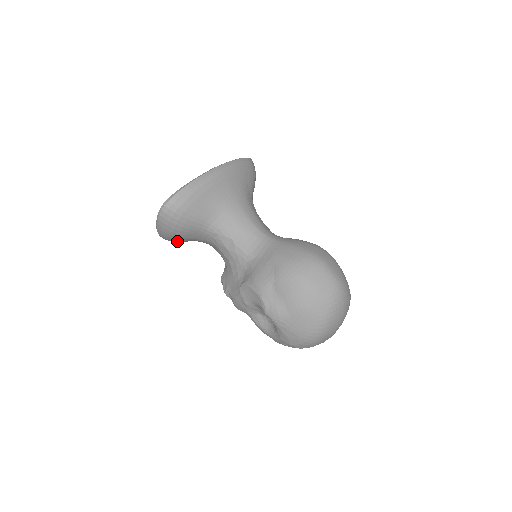
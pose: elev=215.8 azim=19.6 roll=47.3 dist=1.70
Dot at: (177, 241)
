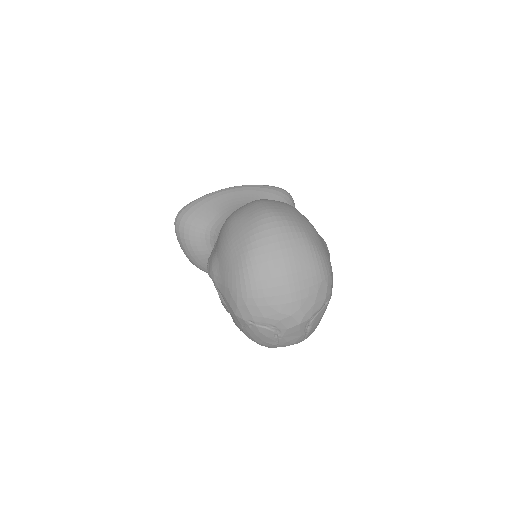
Dot at: (201, 263)
